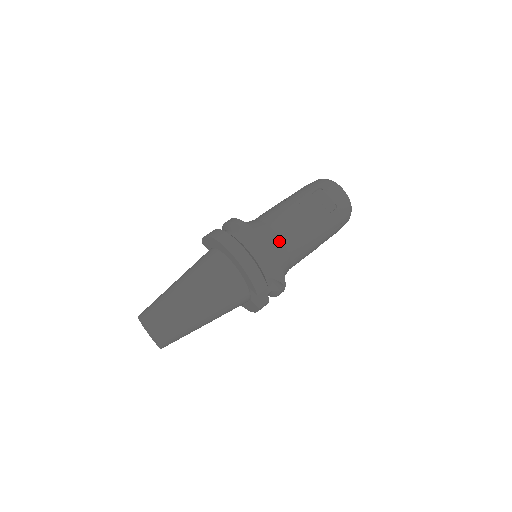
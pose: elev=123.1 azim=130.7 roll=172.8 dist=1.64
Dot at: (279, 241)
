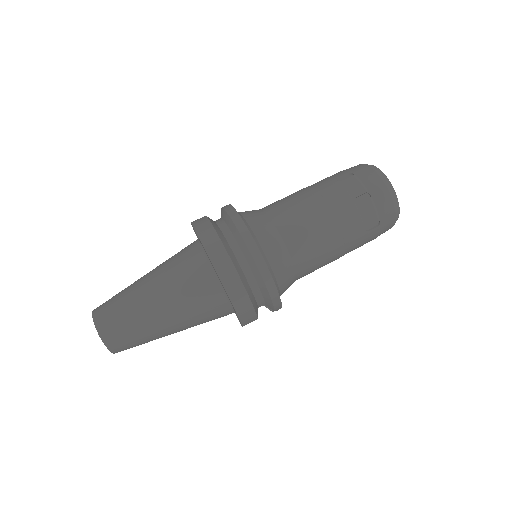
Dot at: (289, 264)
